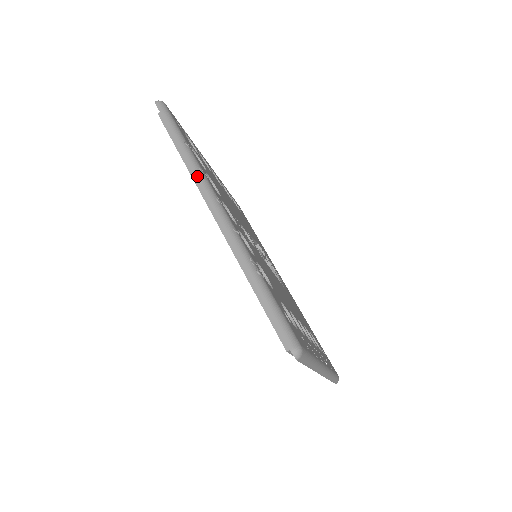
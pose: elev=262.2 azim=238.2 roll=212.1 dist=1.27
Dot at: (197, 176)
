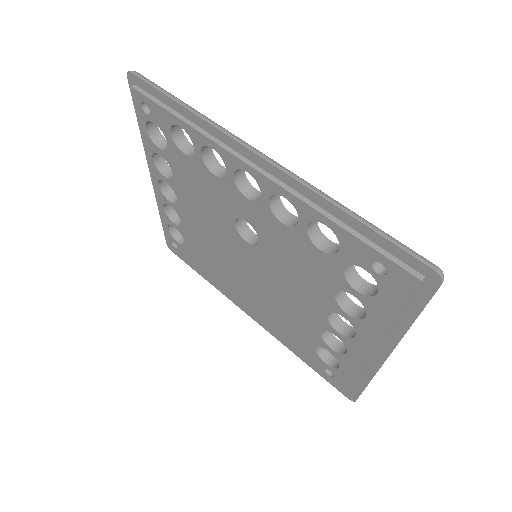
Dot at: (223, 130)
